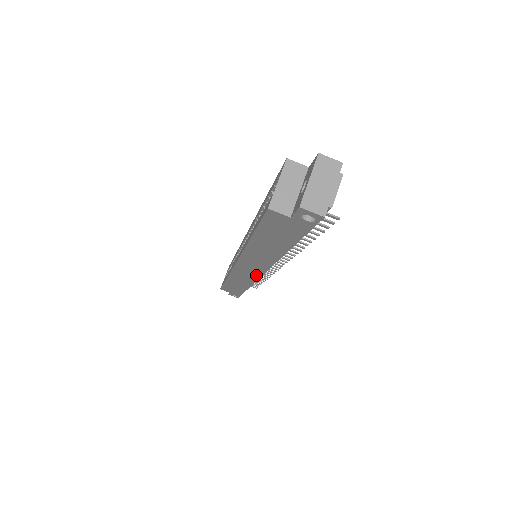
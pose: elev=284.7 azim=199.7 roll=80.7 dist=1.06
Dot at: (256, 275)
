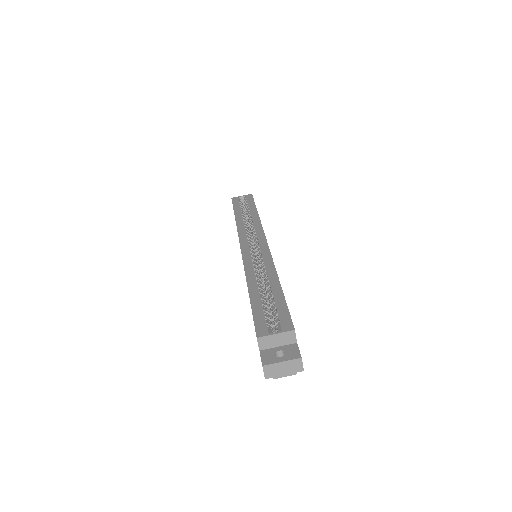
Dot at: occluded
